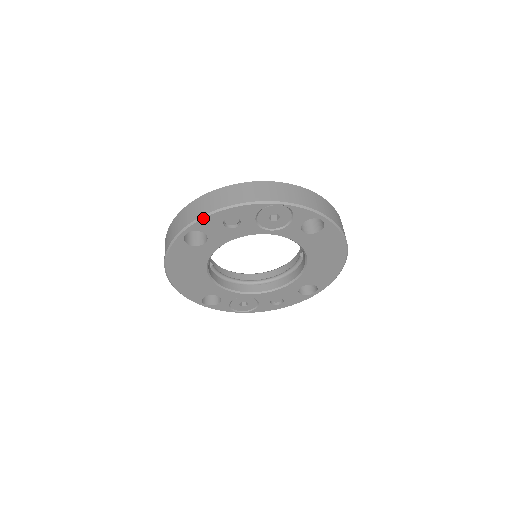
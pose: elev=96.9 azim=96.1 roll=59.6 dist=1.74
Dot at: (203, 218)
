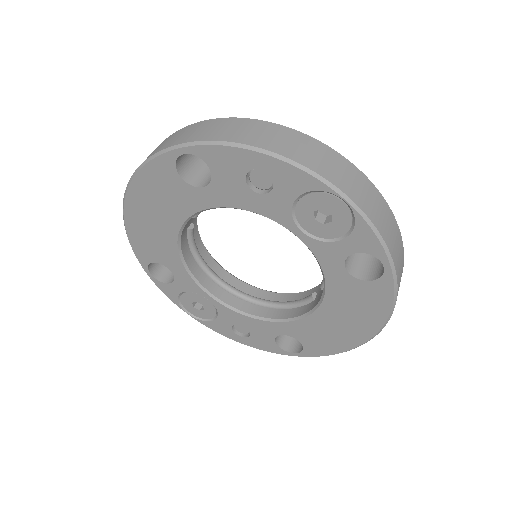
Dot at: (224, 145)
